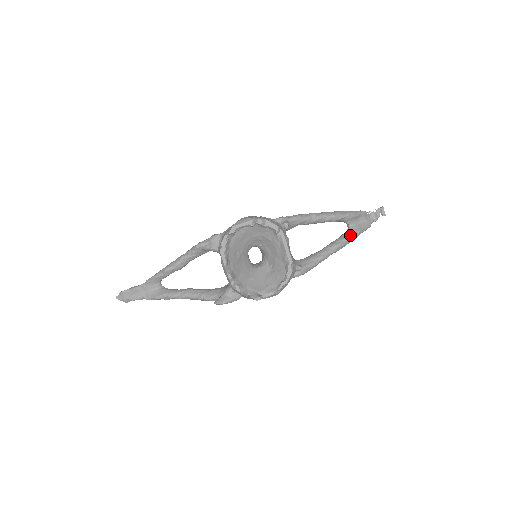
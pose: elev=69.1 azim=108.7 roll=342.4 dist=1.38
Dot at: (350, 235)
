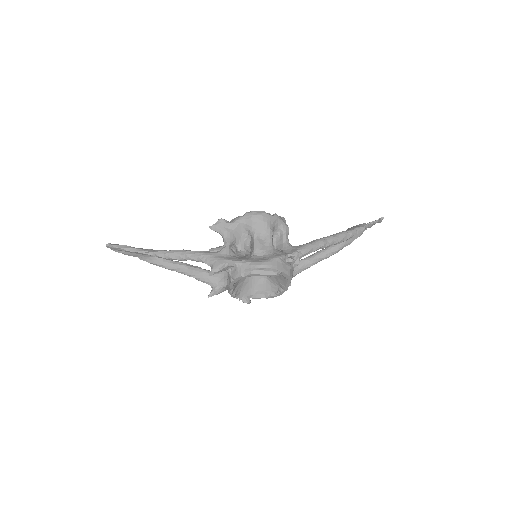
Dot at: (342, 248)
